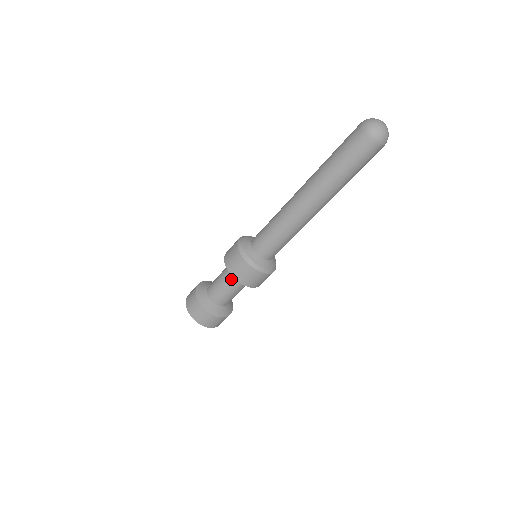
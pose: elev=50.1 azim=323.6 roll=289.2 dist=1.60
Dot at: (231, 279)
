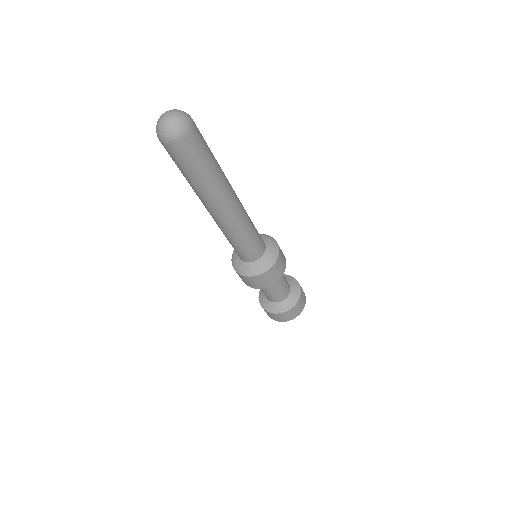
Dot at: occluded
